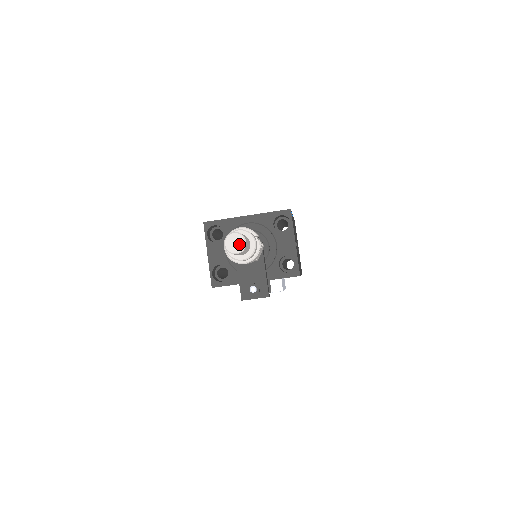
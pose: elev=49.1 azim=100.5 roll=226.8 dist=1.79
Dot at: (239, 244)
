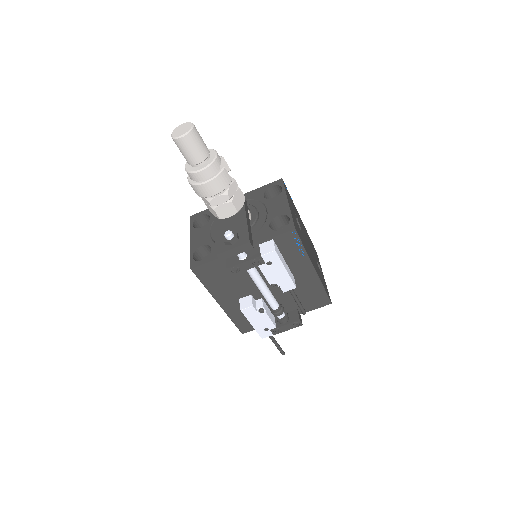
Dot at: (186, 128)
